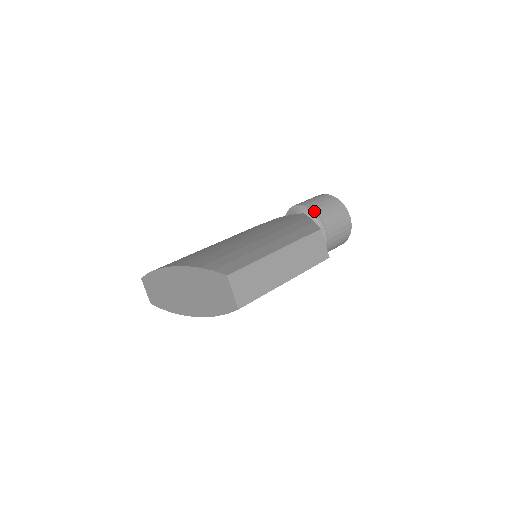
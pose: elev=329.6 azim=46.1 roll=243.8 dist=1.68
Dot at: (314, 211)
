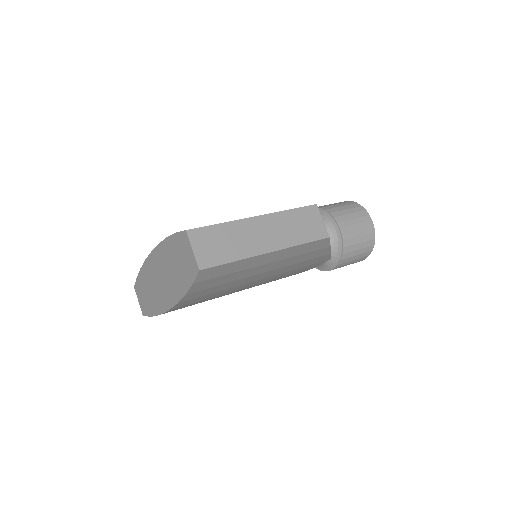
Dot at: (325, 211)
